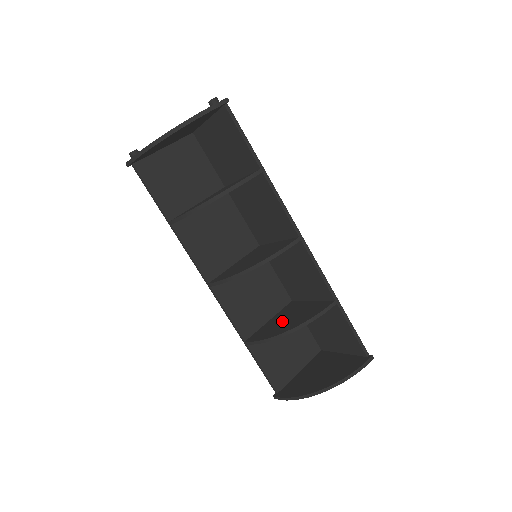
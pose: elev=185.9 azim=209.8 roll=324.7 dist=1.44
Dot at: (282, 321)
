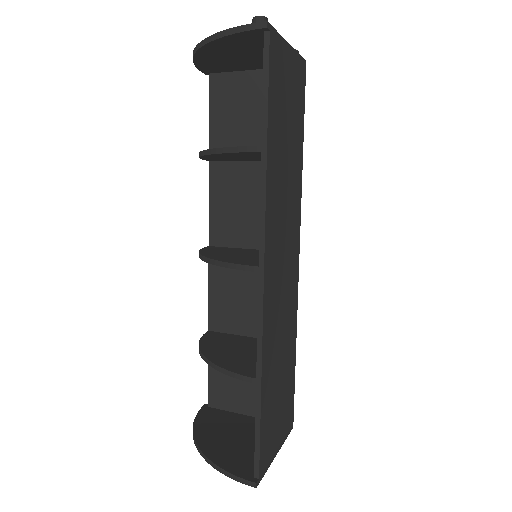
Dot at: (235, 346)
